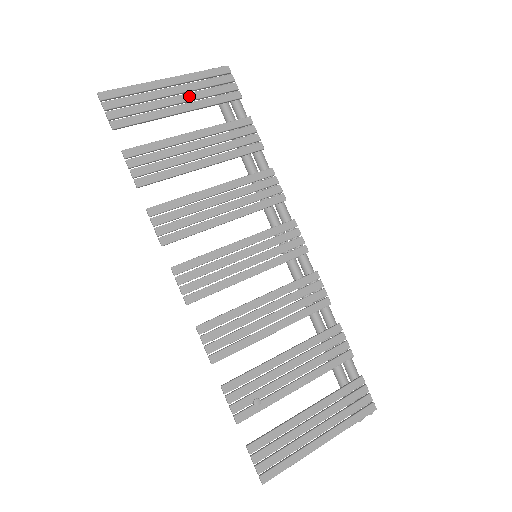
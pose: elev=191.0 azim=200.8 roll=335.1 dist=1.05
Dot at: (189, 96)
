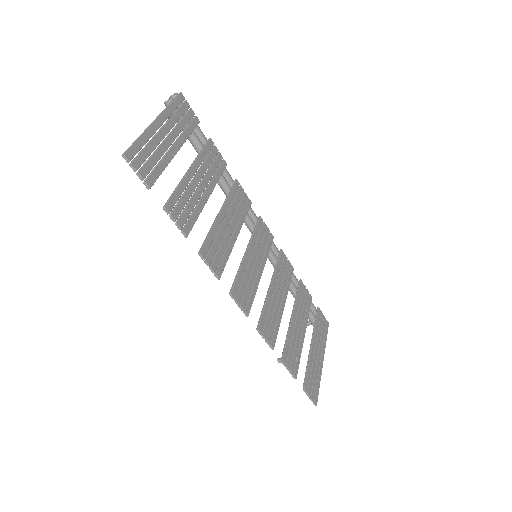
Dot at: (175, 133)
